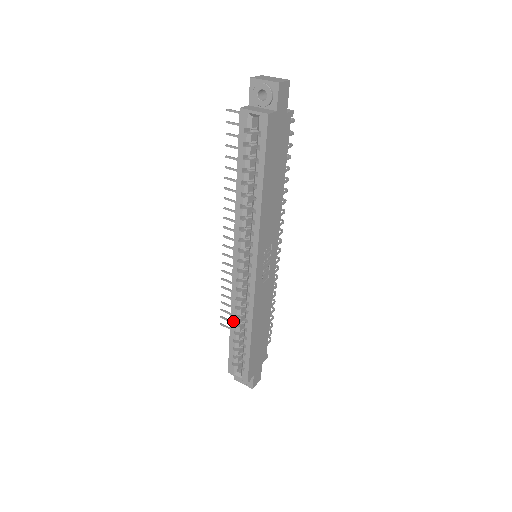
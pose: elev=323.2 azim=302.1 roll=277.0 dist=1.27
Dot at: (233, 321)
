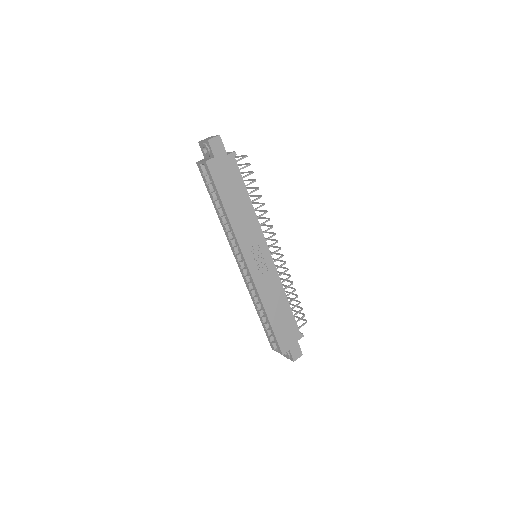
Dot at: (256, 307)
